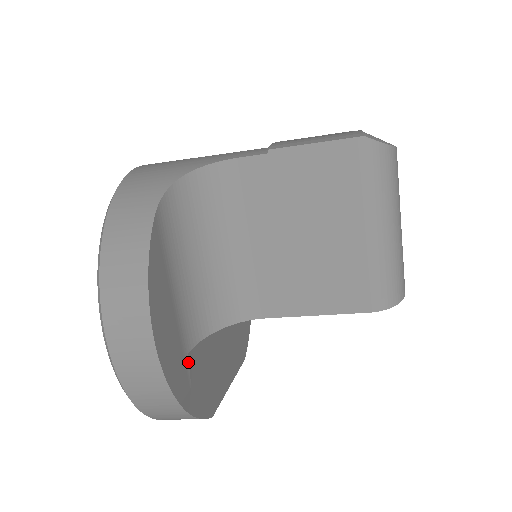
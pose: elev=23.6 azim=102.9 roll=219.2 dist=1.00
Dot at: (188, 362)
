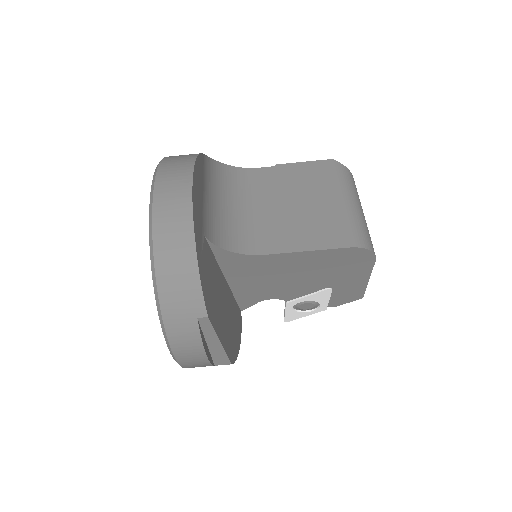
Dot at: (203, 240)
